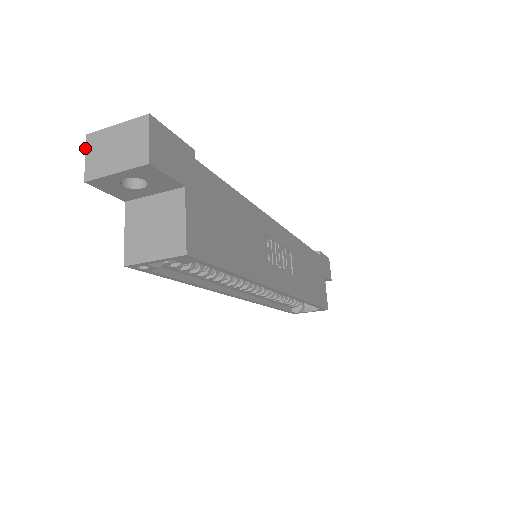
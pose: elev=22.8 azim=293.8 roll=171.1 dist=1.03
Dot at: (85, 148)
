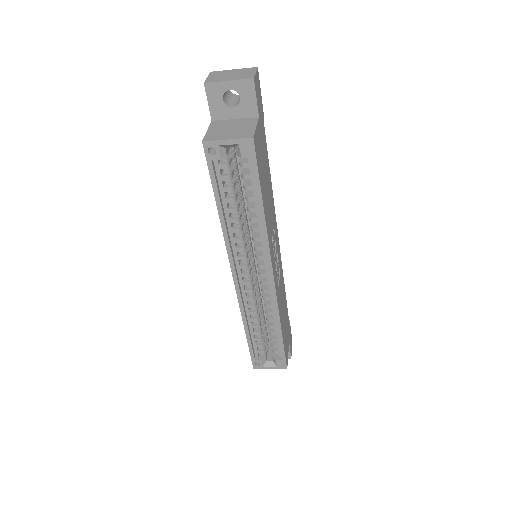
Dot at: (208, 75)
